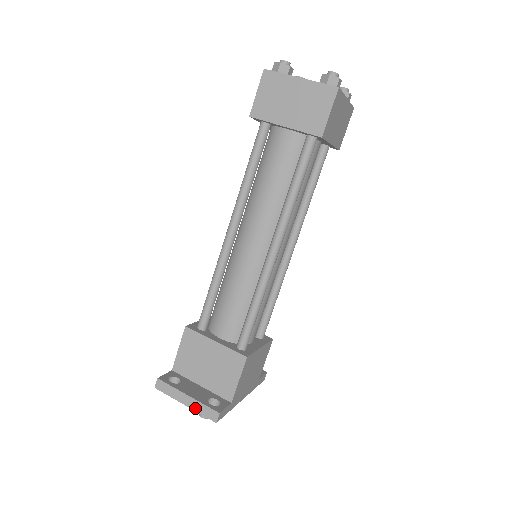
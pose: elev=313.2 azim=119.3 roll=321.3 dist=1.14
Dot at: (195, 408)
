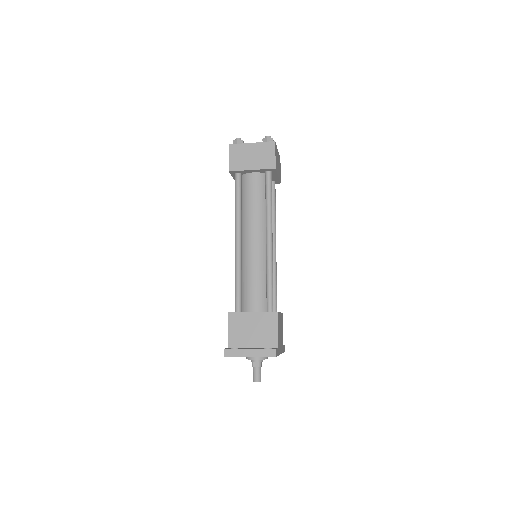
Dot at: (258, 355)
